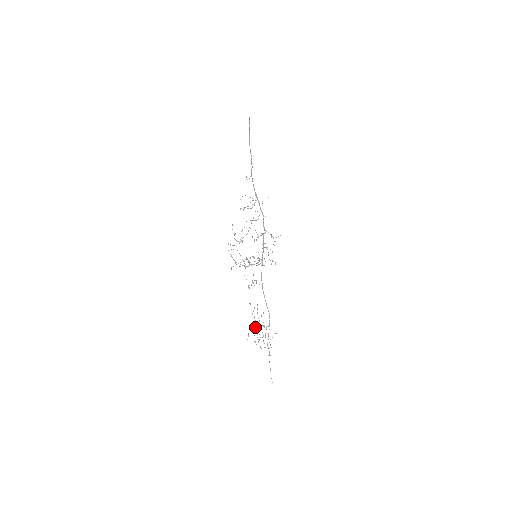
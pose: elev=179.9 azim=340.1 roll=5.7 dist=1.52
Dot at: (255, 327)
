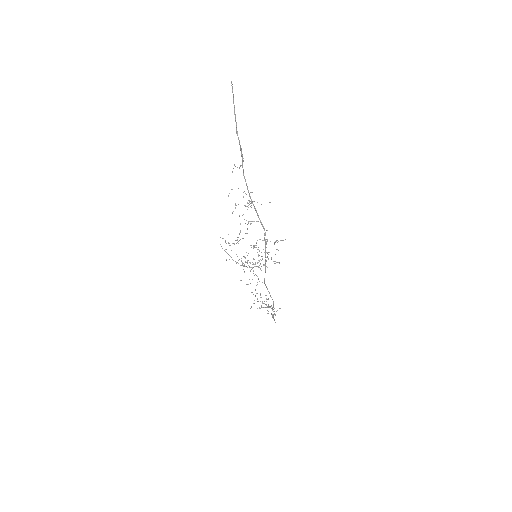
Dot at: occluded
